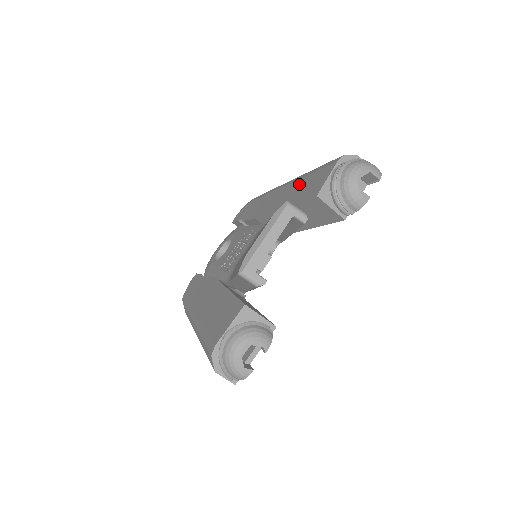
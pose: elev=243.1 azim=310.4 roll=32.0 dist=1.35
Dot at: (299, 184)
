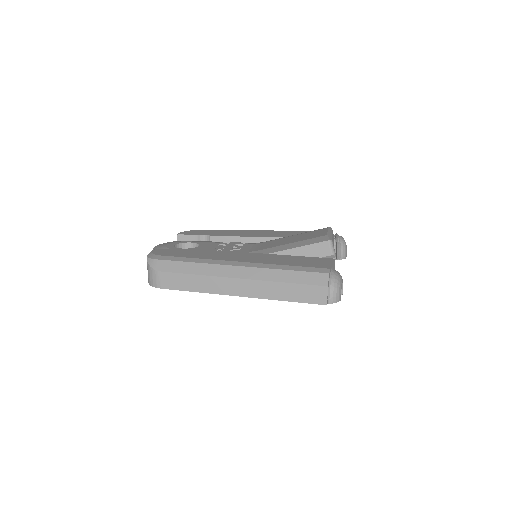
Dot at: (291, 232)
